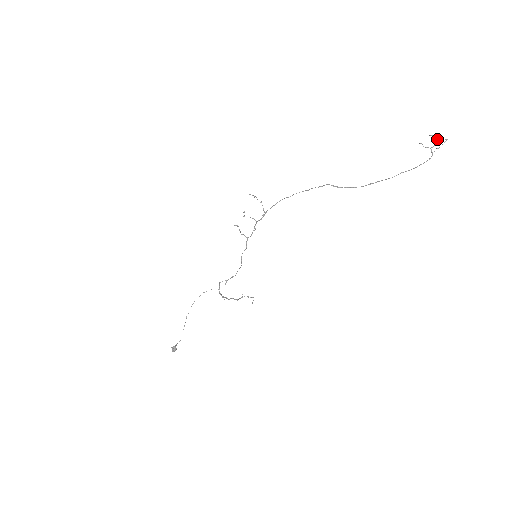
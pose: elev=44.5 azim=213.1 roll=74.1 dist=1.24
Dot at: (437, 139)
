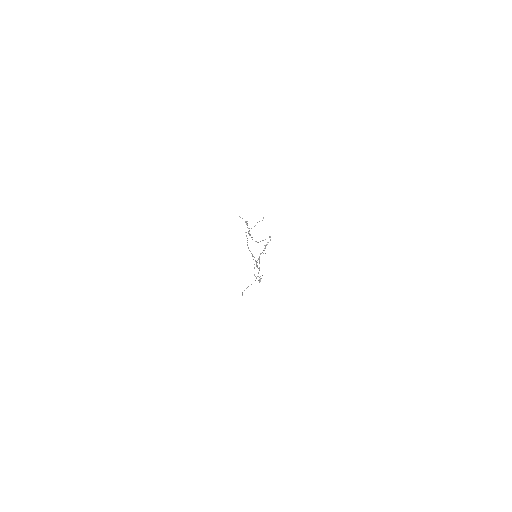
Dot at: (260, 254)
